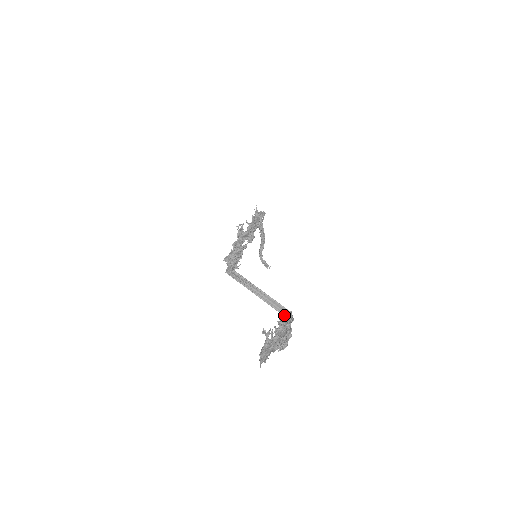
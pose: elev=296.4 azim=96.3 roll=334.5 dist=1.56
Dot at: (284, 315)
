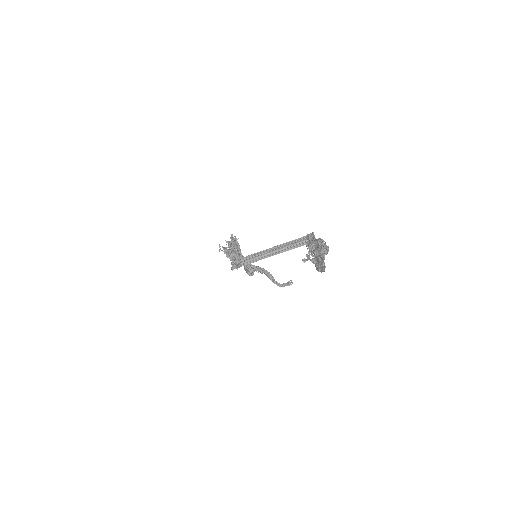
Dot at: (307, 243)
